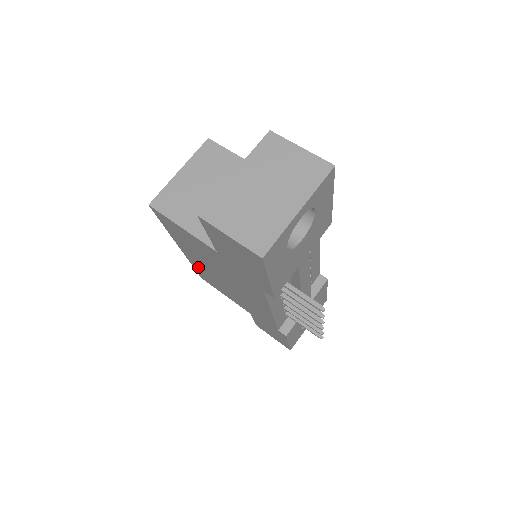
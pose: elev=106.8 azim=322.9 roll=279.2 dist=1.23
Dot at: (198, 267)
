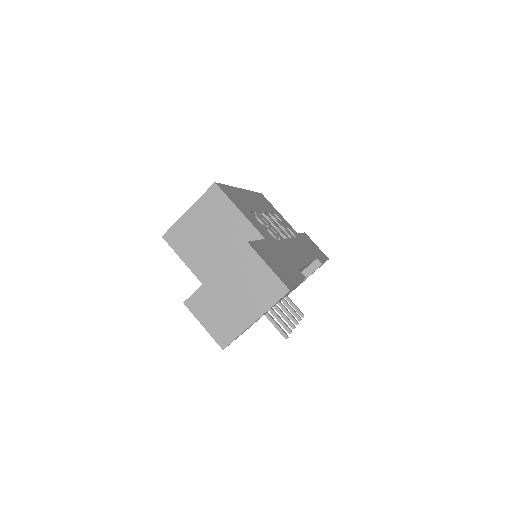
Dot at: occluded
